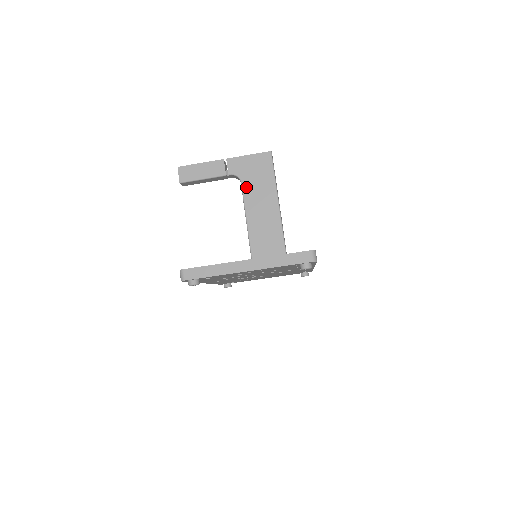
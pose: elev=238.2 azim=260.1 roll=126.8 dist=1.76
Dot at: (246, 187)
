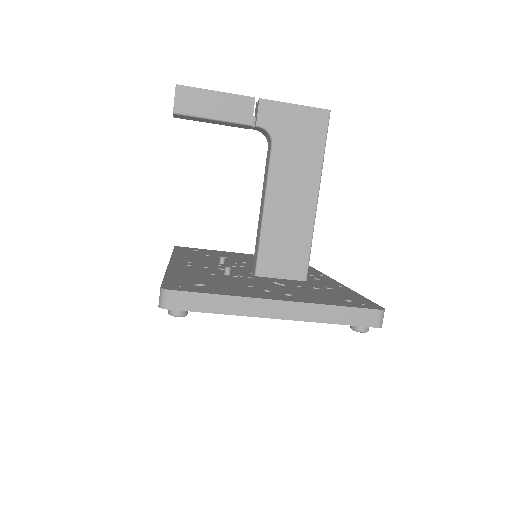
Dot at: (278, 155)
